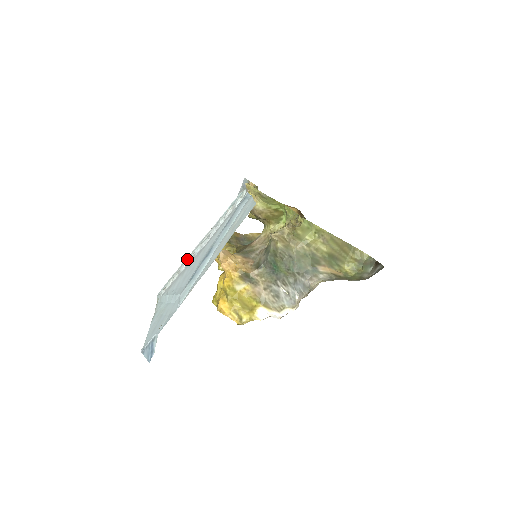
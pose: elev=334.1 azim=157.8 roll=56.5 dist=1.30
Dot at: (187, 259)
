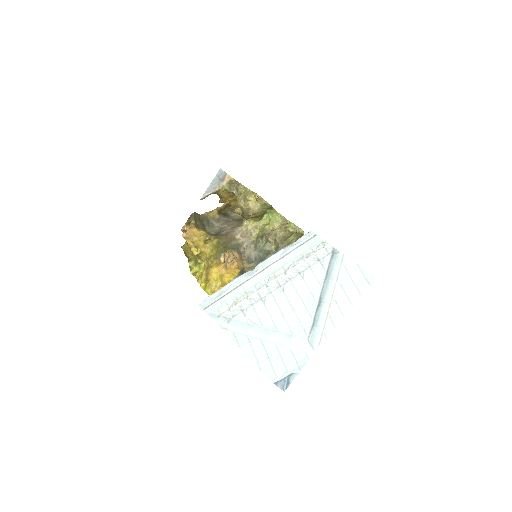
Dot at: (246, 282)
